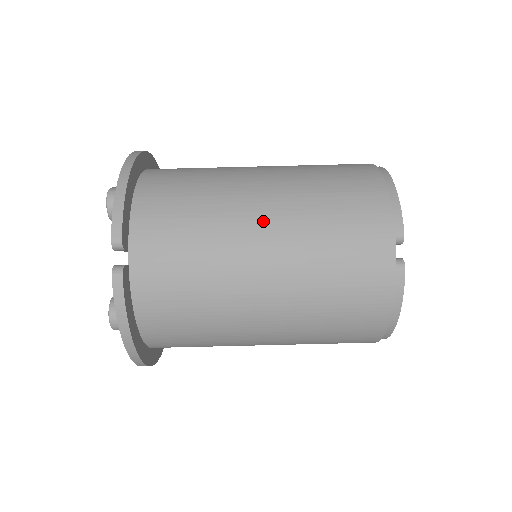
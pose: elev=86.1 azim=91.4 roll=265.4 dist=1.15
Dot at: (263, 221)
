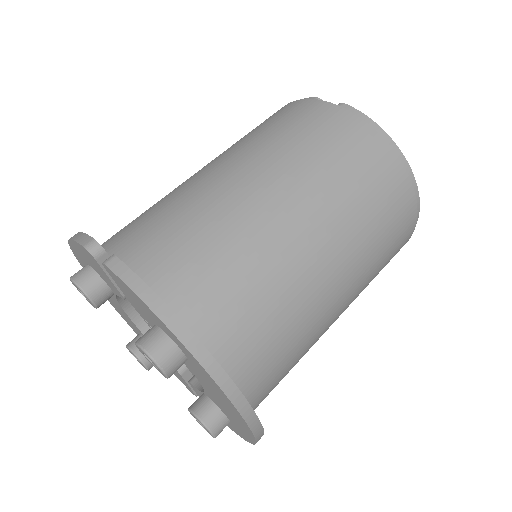
Dot at: (212, 166)
